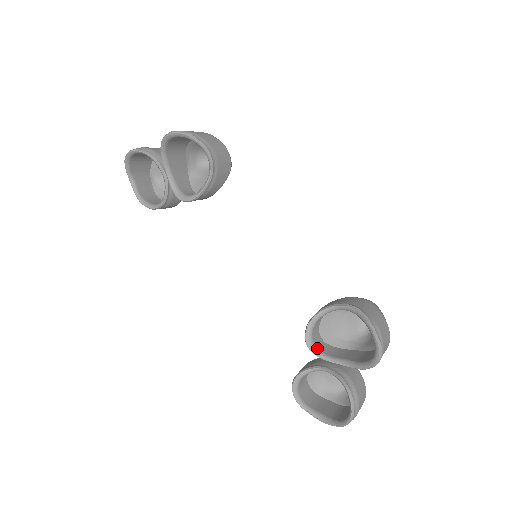
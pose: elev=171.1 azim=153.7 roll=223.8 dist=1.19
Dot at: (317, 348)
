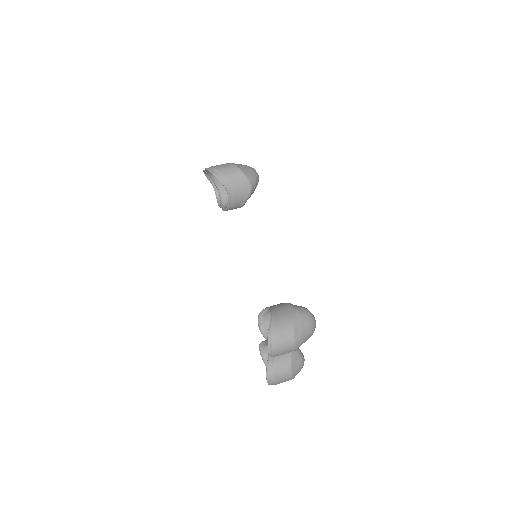
Dot at: (265, 331)
